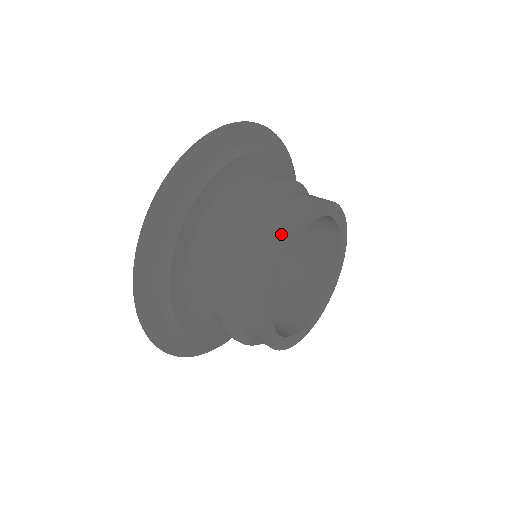
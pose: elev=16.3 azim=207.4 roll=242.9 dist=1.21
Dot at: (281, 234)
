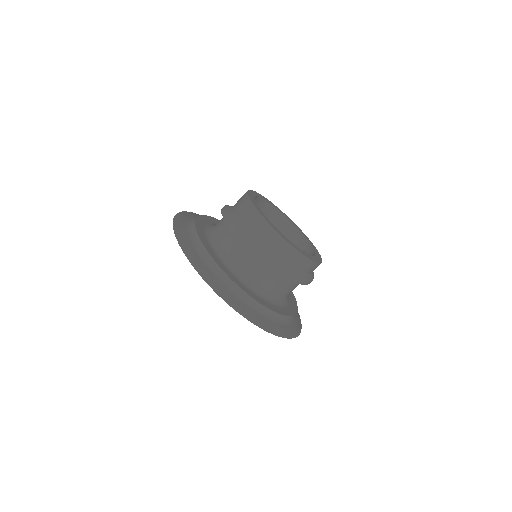
Dot at: (244, 195)
